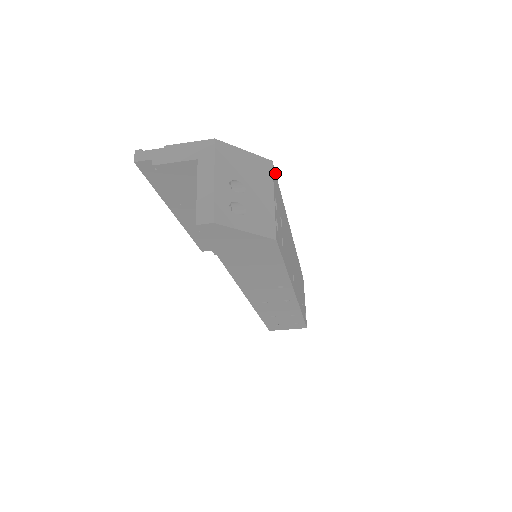
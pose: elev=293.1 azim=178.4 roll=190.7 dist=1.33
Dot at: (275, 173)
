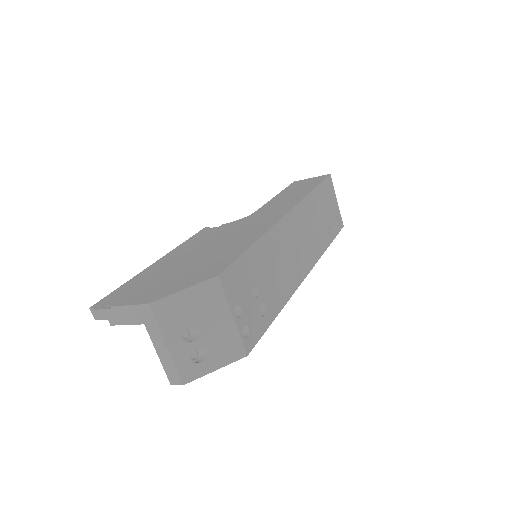
Dot at: (229, 267)
